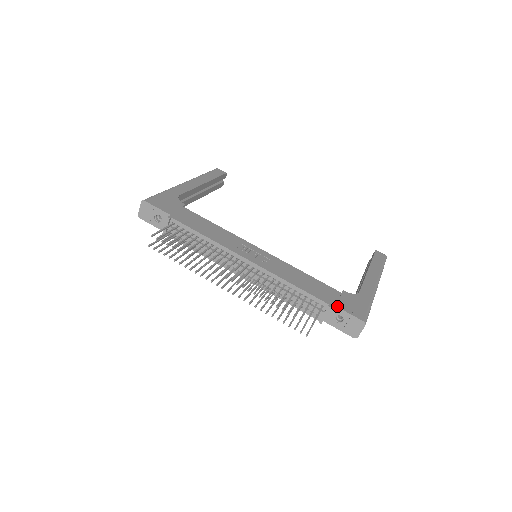
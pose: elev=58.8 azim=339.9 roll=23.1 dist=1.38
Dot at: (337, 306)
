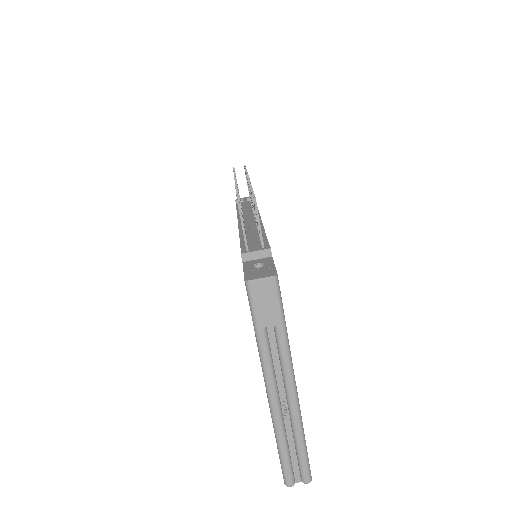
Dot at: (273, 260)
